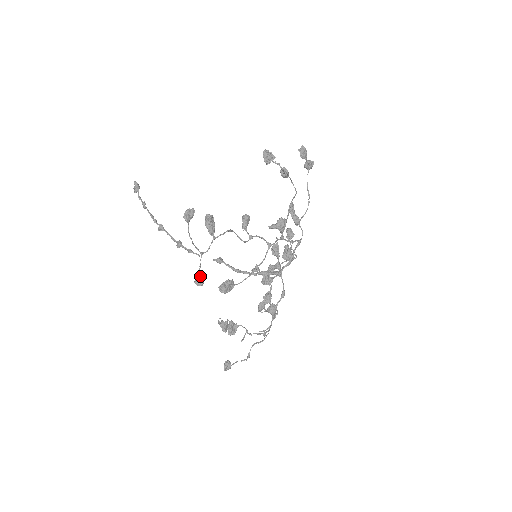
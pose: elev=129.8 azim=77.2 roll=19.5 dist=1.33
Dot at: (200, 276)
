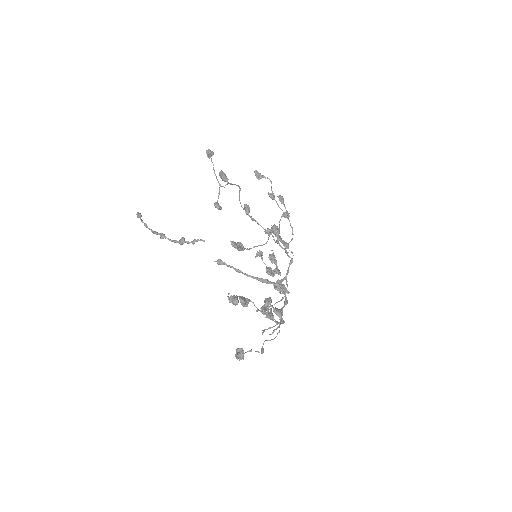
Dot at: (218, 204)
